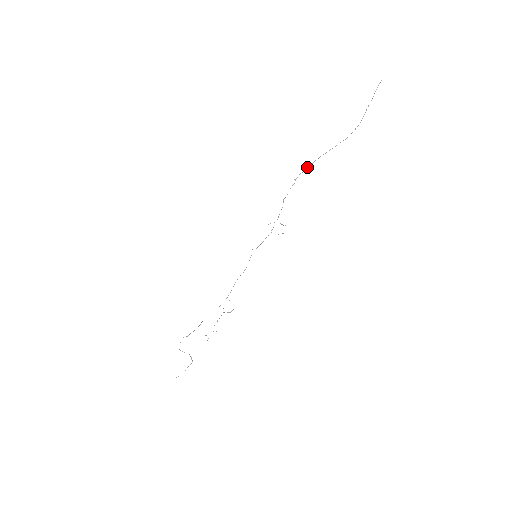
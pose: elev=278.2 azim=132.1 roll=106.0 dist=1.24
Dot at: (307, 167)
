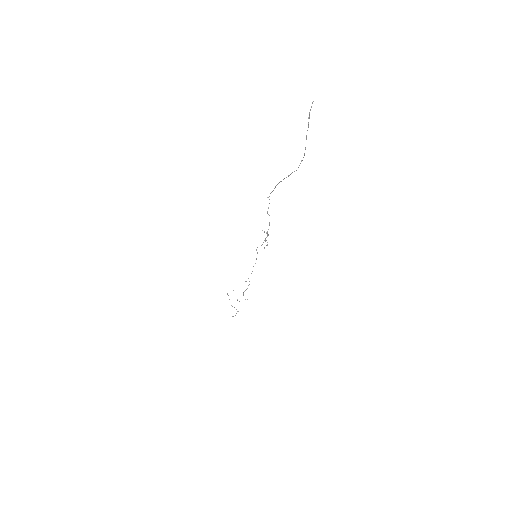
Dot at: occluded
